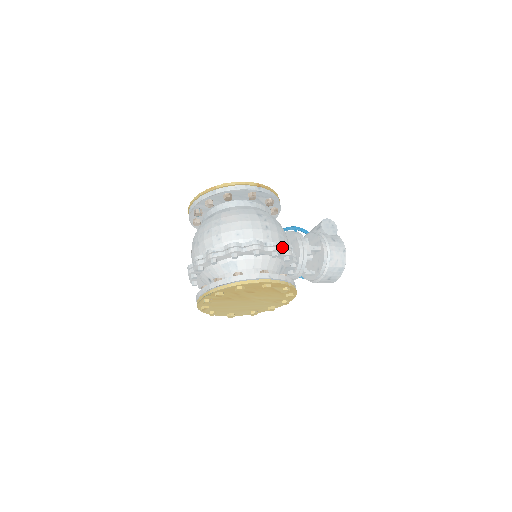
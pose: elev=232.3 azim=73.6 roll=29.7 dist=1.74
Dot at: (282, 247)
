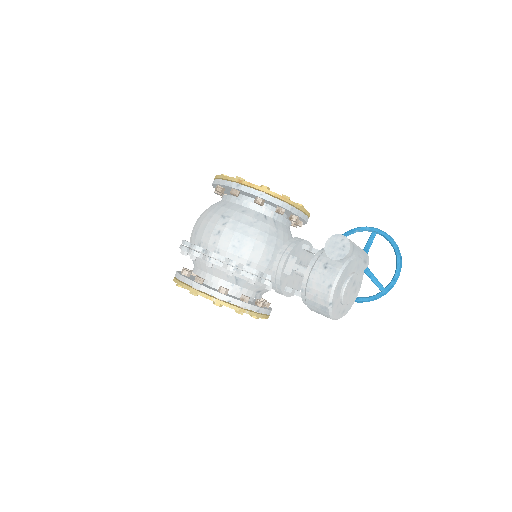
Dot at: (224, 258)
